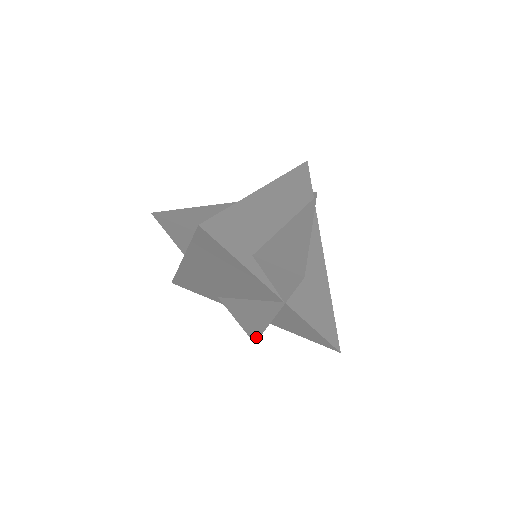
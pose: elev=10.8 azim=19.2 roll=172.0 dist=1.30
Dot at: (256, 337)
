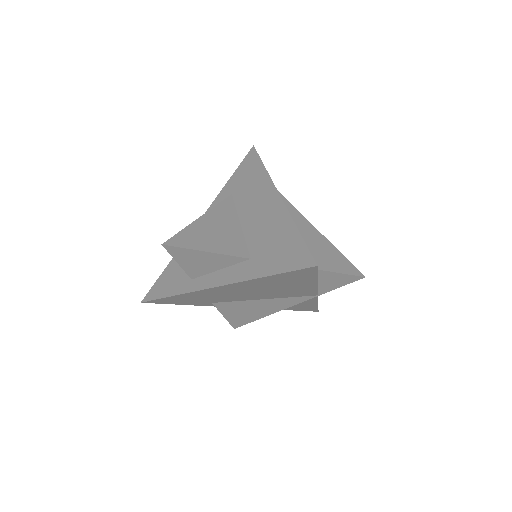
Dot at: (243, 324)
